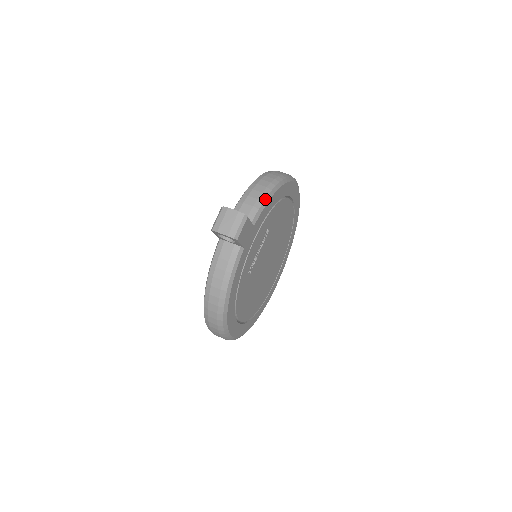
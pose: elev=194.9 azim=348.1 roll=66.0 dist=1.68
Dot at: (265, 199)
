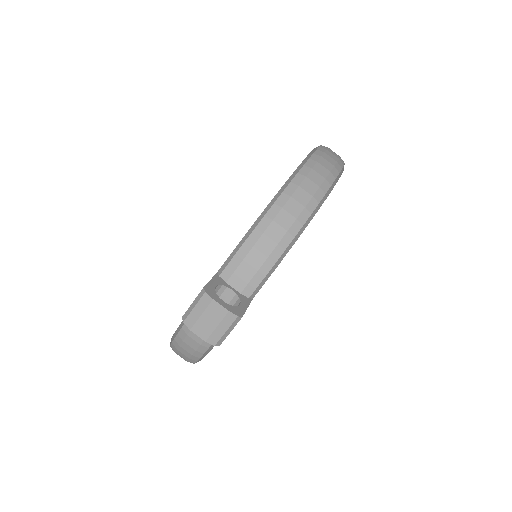
Dot at: (280, 257)
